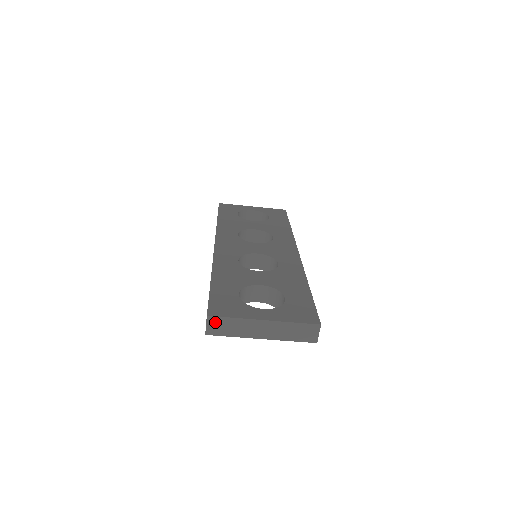
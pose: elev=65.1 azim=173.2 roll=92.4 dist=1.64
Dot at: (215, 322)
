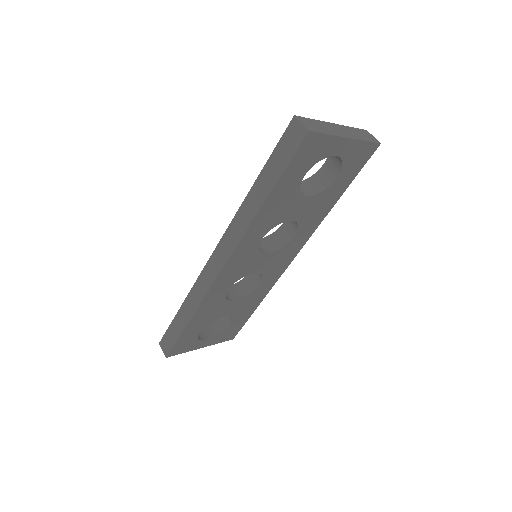
Dot at: (305, 121)
